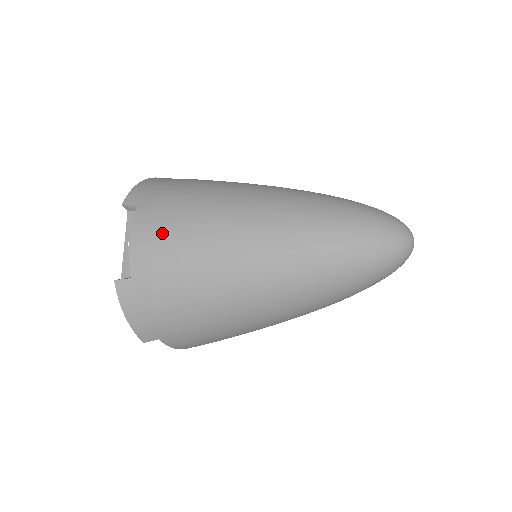
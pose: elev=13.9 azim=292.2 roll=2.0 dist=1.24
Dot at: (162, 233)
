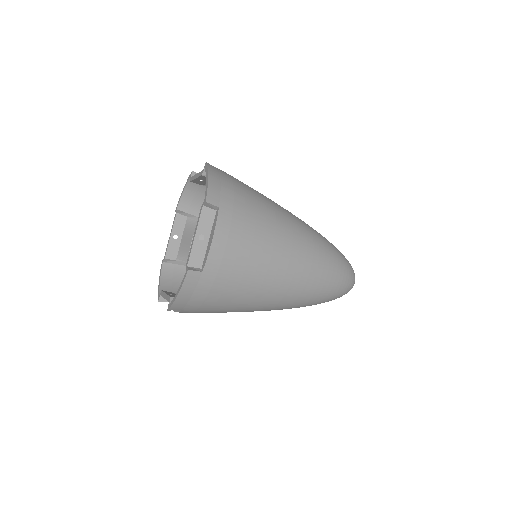
Dot at: (238, 244)
